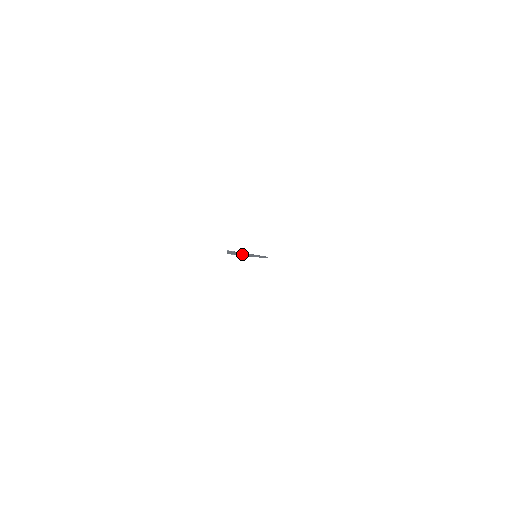
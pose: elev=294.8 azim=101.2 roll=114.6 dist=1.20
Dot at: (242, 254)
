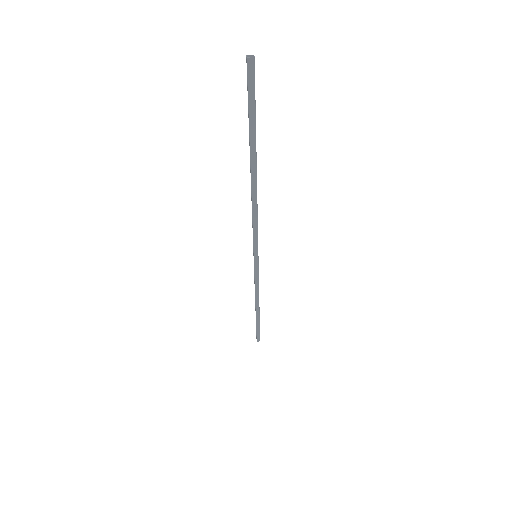
Dot at: (255, 126)
